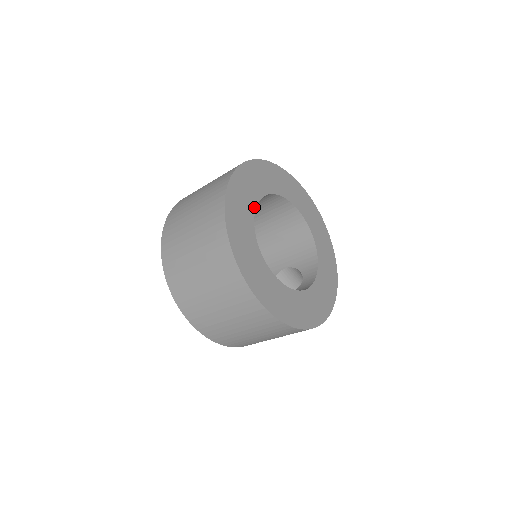
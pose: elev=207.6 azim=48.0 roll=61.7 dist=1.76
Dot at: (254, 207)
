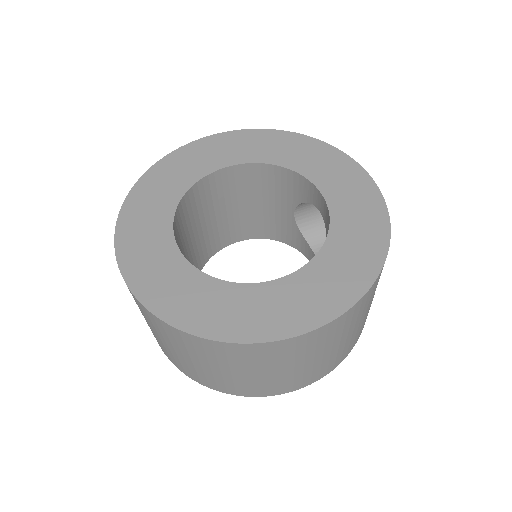
Dot at: (178, 254)
